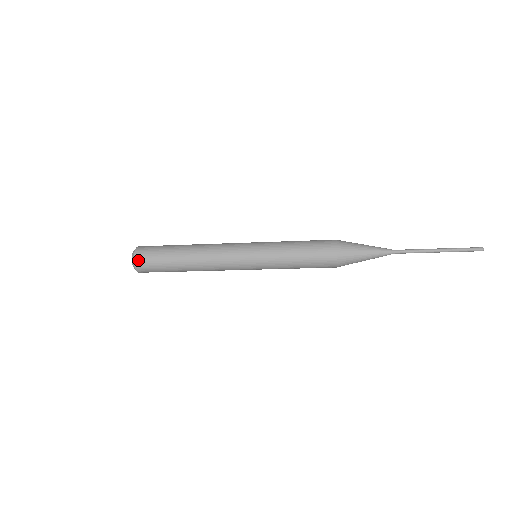
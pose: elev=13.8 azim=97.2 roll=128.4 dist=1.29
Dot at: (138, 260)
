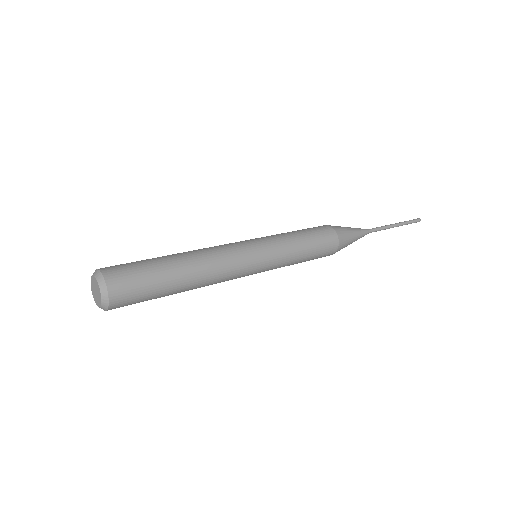
Dot at: (115, 291)
